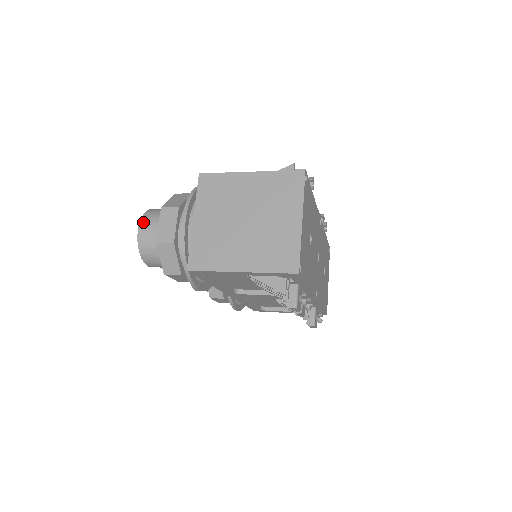
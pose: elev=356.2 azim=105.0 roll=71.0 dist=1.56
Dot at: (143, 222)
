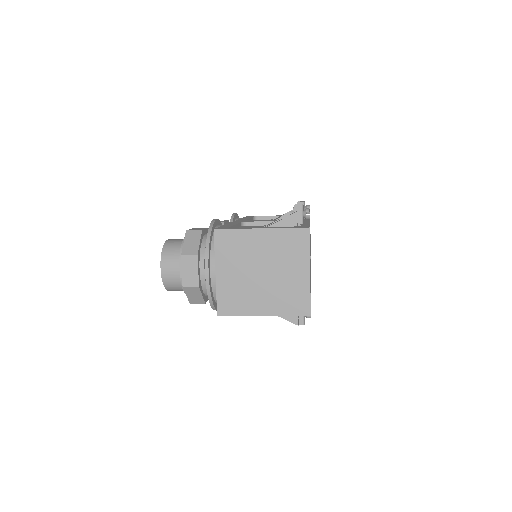
Dot at: (164, 263)
